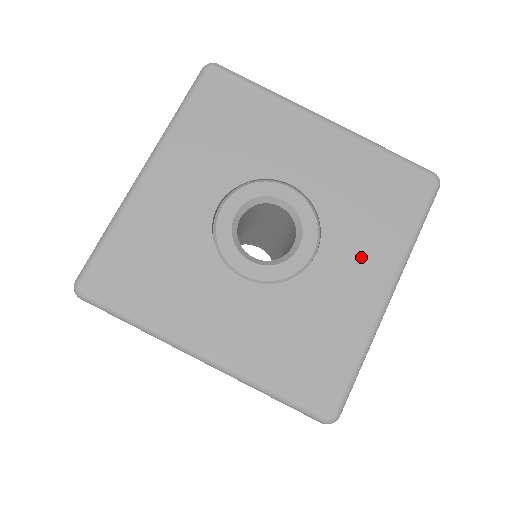
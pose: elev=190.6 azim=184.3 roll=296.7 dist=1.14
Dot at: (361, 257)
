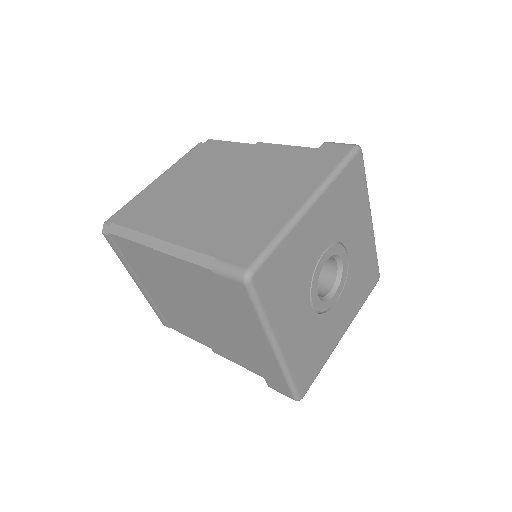
Dot at: (359, 227)
